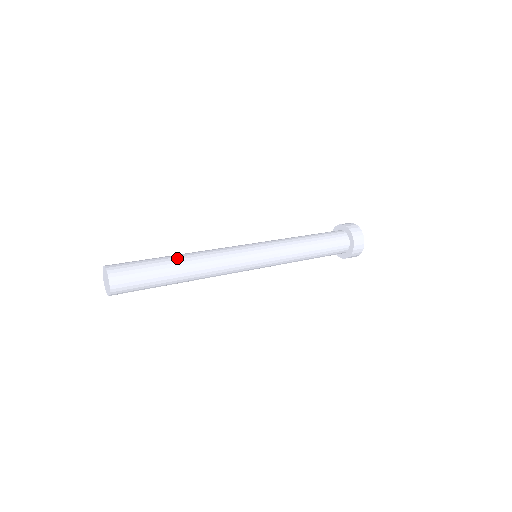
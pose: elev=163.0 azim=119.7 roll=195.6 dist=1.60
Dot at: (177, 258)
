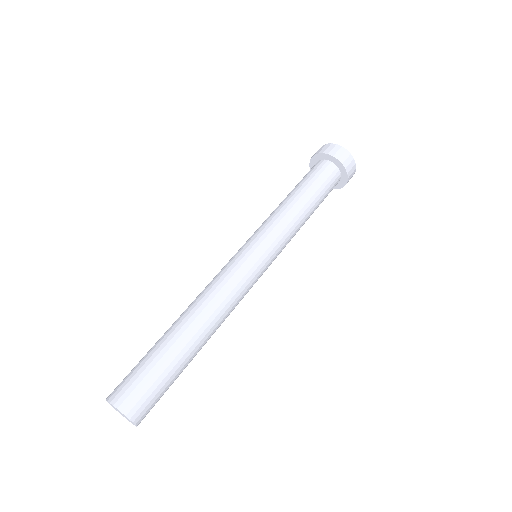
Dot at: (197, 343)
